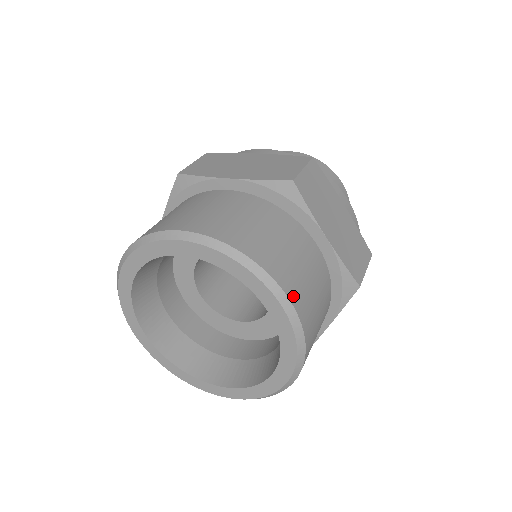
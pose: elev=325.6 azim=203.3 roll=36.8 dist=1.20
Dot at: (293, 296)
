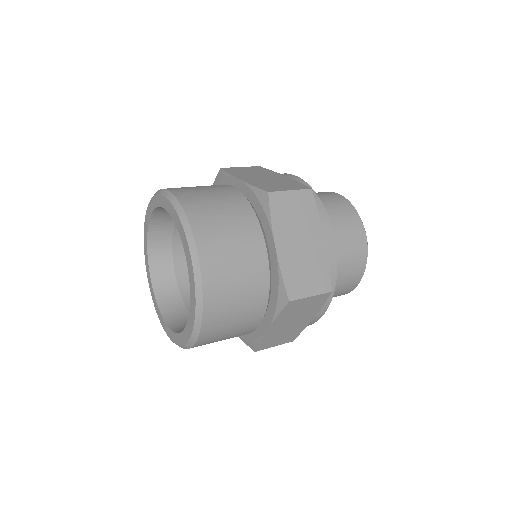
Dot at: (206, 264)
